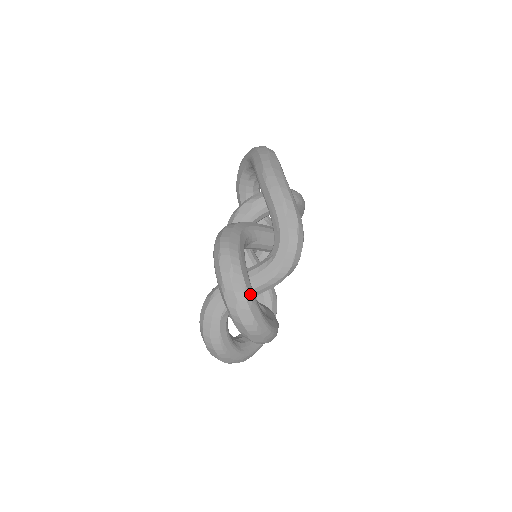
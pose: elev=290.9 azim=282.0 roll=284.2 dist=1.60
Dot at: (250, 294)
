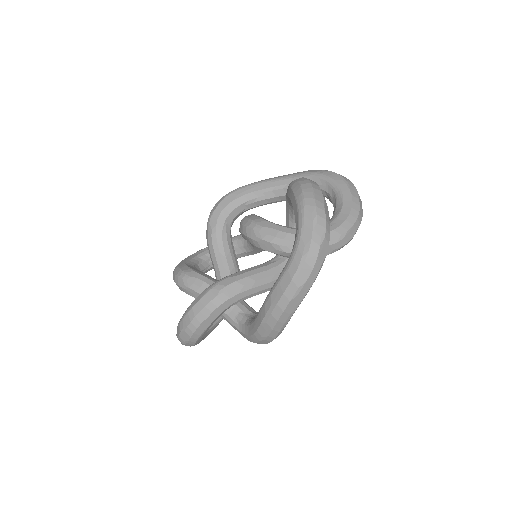
Dot at: occluded
